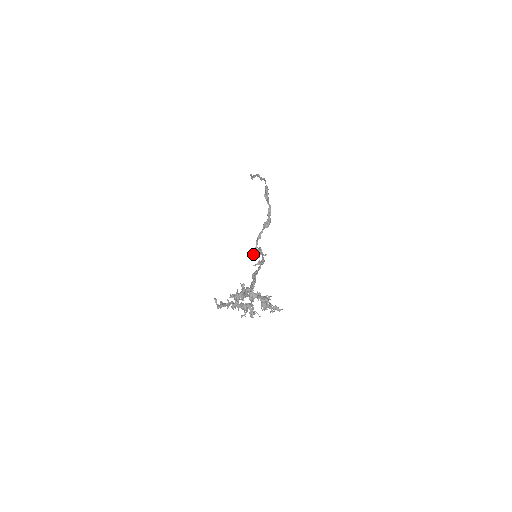
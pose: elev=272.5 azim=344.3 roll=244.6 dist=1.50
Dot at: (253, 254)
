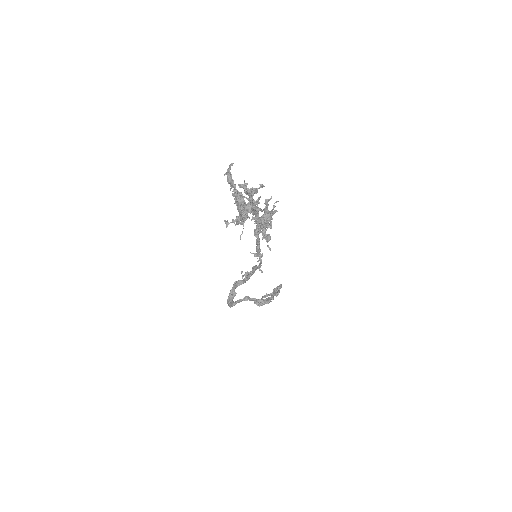
Dot at: (231, 299)
